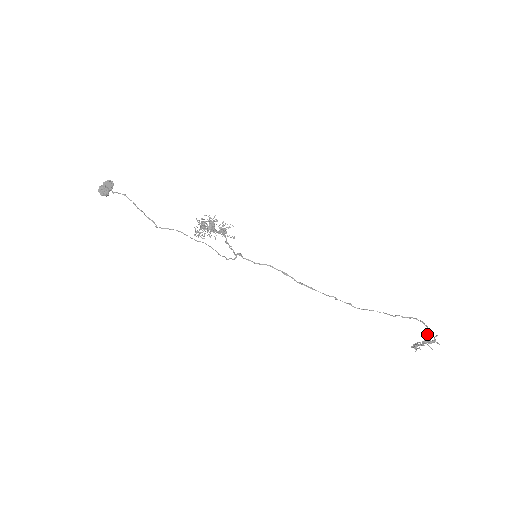
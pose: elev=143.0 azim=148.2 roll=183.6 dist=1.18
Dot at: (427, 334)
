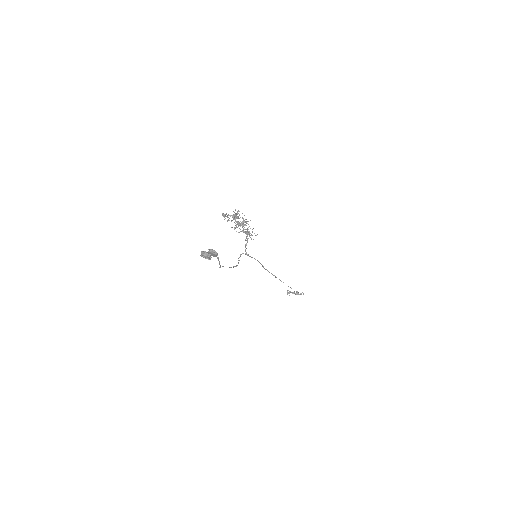
Dot at: occluded
